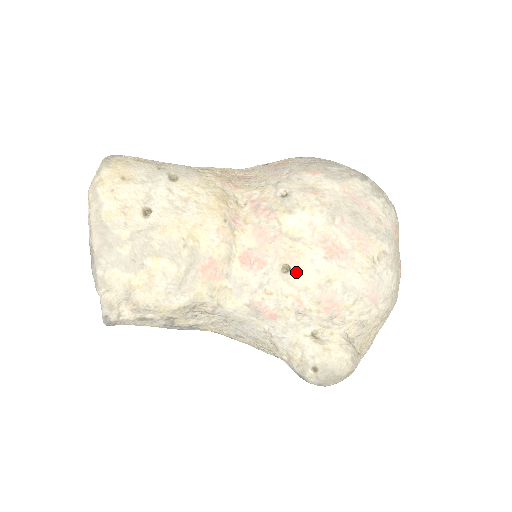
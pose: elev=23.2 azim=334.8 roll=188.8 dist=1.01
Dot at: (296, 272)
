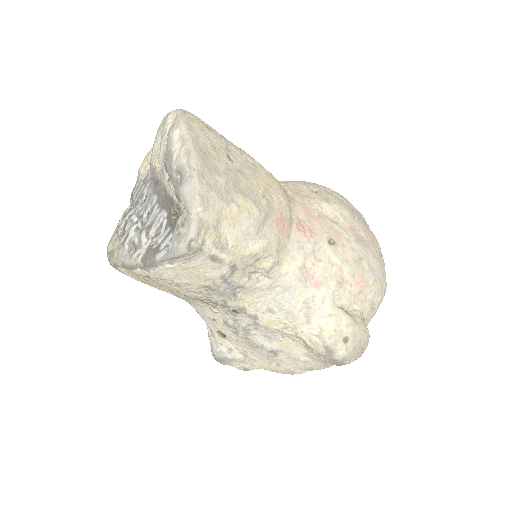
Dot at: (339, 245)
